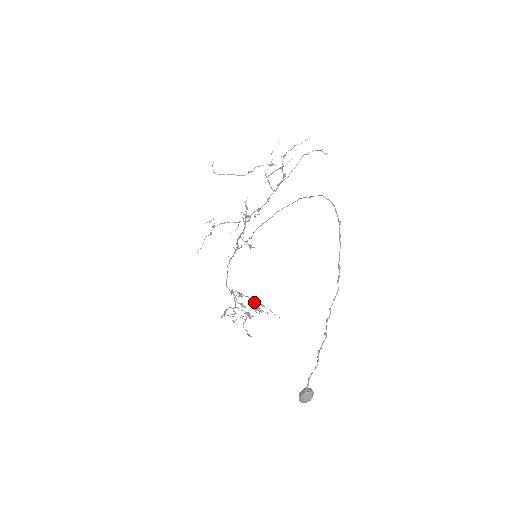
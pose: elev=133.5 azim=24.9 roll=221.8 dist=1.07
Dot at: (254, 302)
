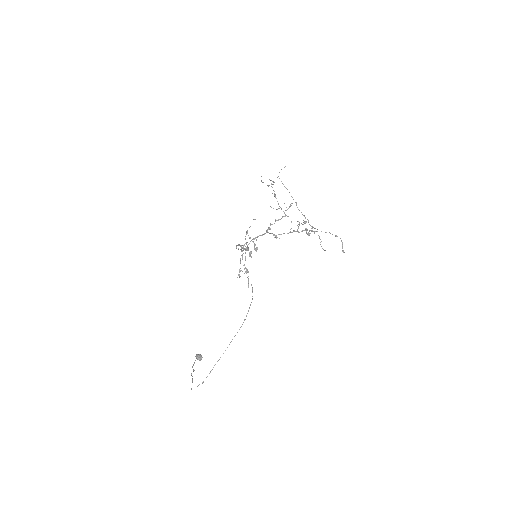
Dot at: occluded
